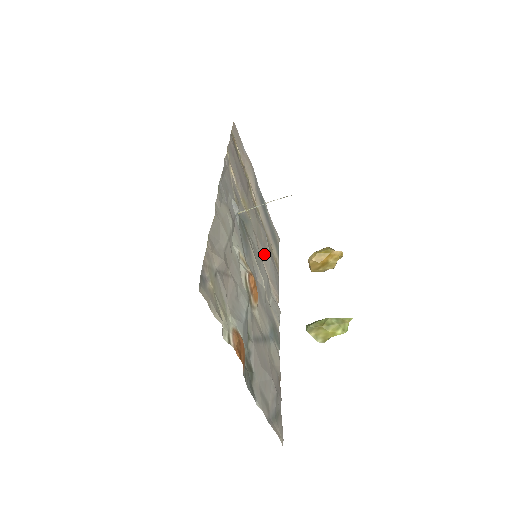
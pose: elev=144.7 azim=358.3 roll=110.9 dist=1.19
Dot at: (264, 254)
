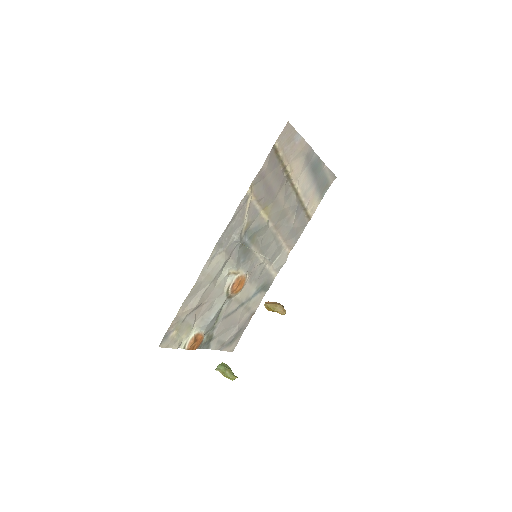
Dot at: (284, 229)
